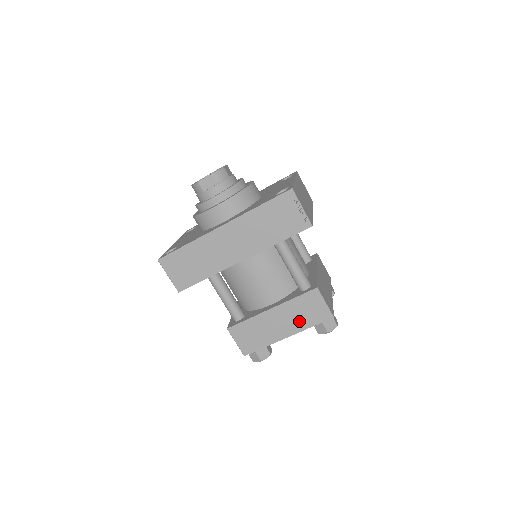
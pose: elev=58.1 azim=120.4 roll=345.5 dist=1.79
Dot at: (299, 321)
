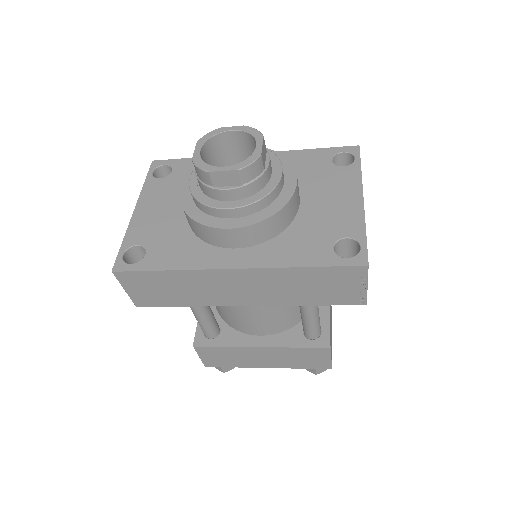
Dot at: (289, 362)
